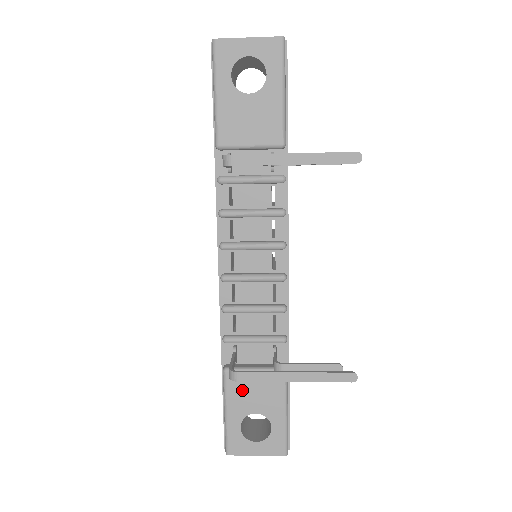
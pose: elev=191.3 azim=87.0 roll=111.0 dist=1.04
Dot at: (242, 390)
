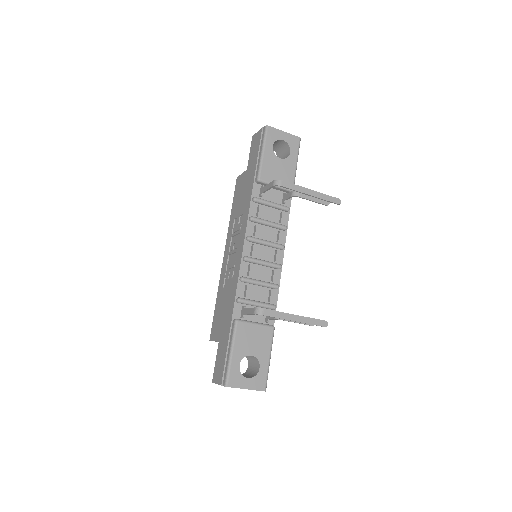
Dot at: (246, 336)
